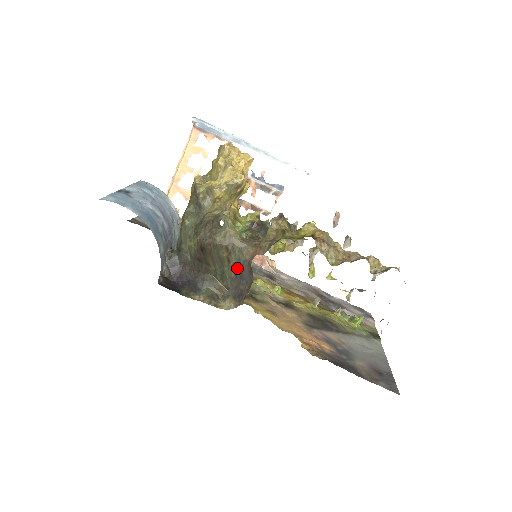
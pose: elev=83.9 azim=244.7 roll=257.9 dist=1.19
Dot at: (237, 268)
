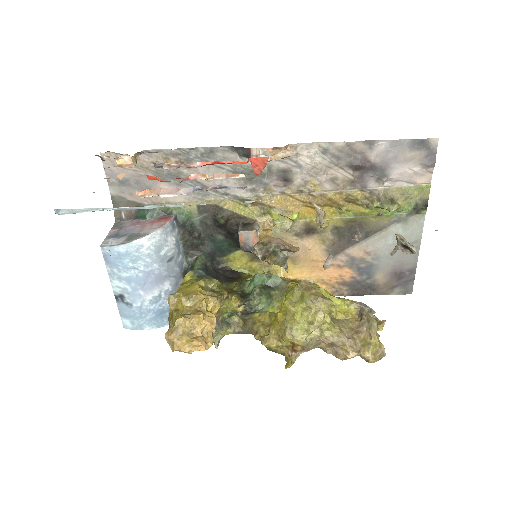
Dot at: occluded
